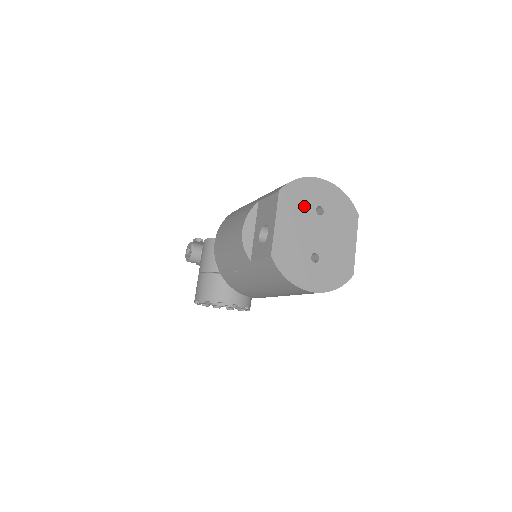
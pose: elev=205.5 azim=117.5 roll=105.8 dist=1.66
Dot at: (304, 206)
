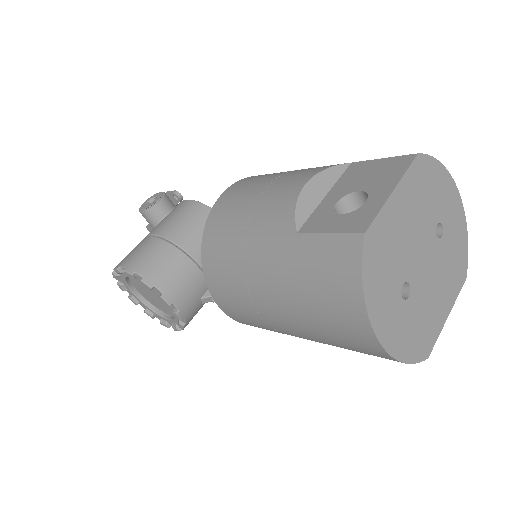
Dot at: (429, 205)
